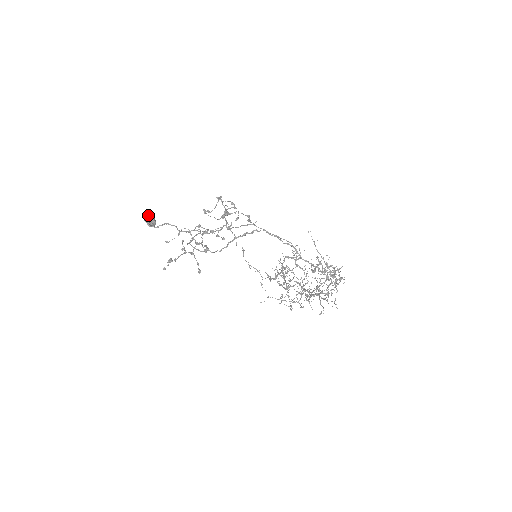
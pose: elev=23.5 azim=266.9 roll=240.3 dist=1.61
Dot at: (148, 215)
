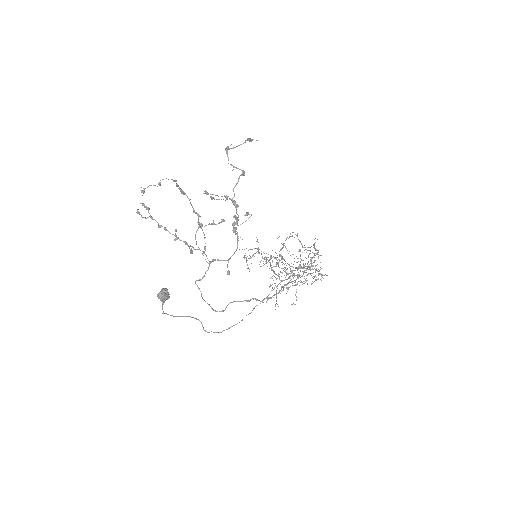
Dot at: (163, 299)
